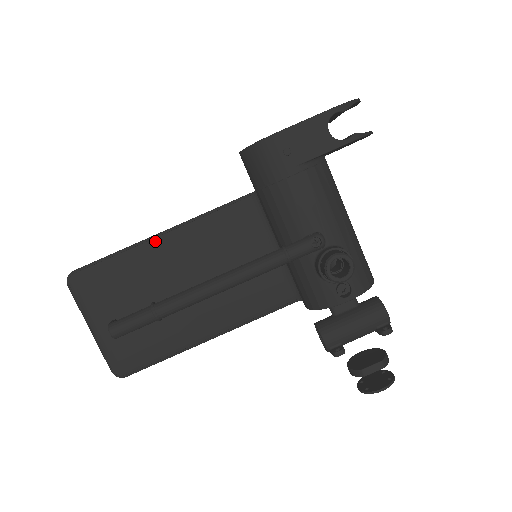
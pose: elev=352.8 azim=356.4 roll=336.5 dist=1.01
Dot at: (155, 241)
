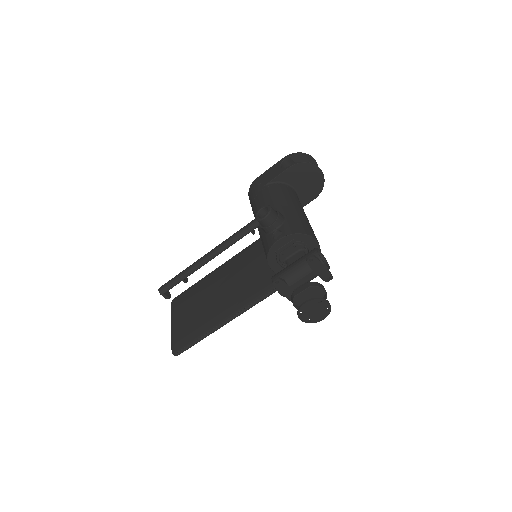
Dot at: (215, 271)
